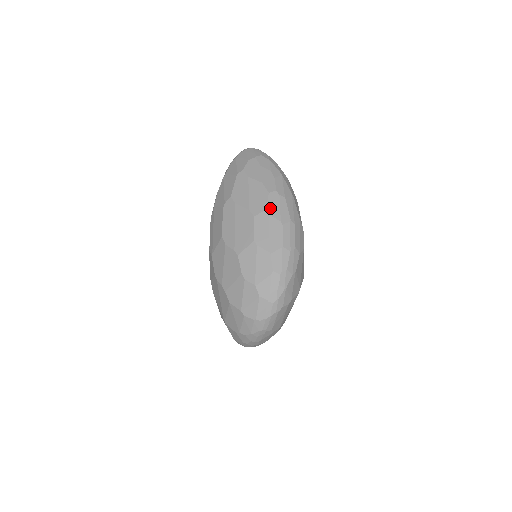
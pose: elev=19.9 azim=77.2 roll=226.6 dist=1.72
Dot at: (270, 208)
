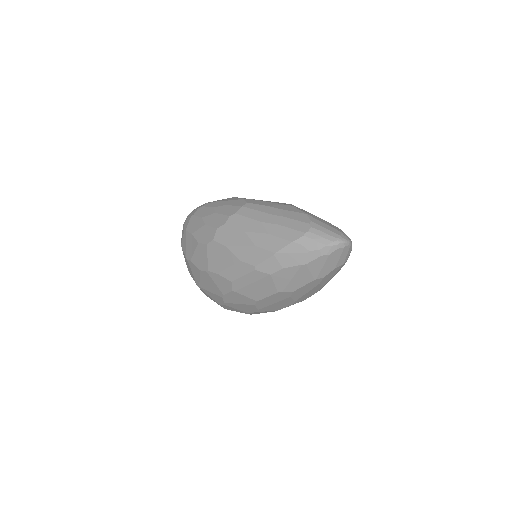
Dot at: occluded
